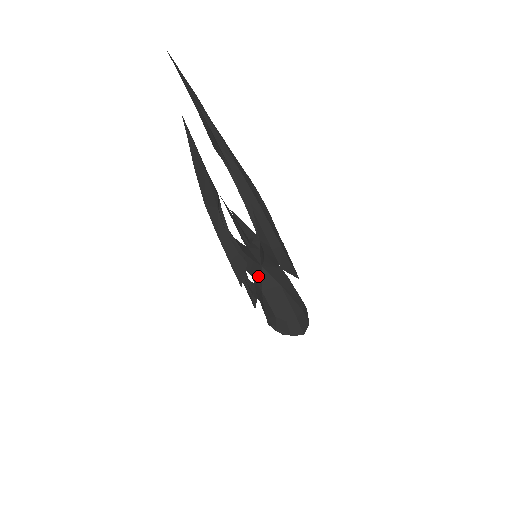
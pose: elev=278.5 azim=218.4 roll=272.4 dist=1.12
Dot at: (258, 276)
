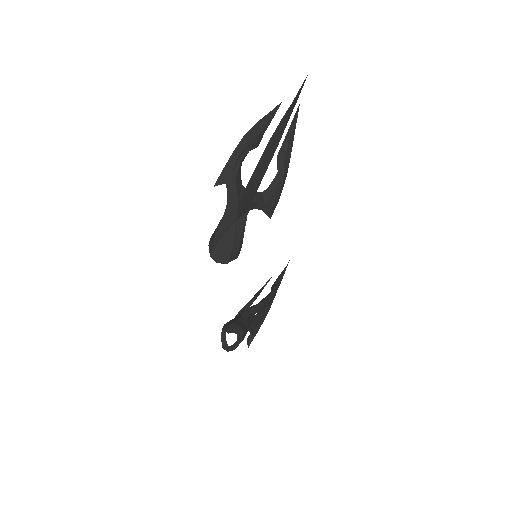
Dot at: (231, 204)
